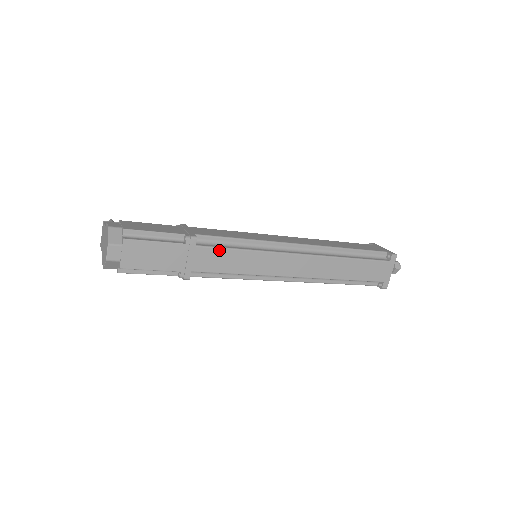
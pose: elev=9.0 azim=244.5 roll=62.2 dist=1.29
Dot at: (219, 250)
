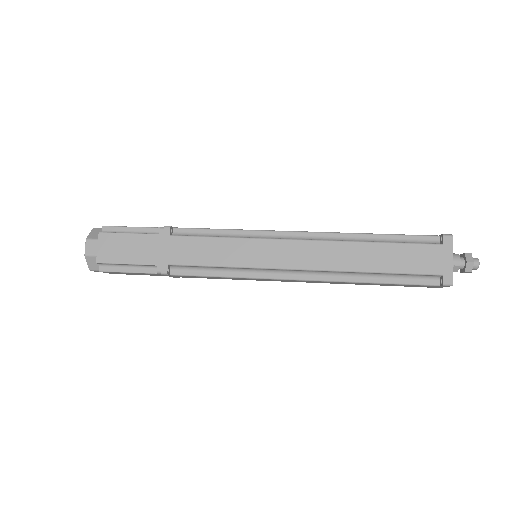
Dot at: (196, 239)
